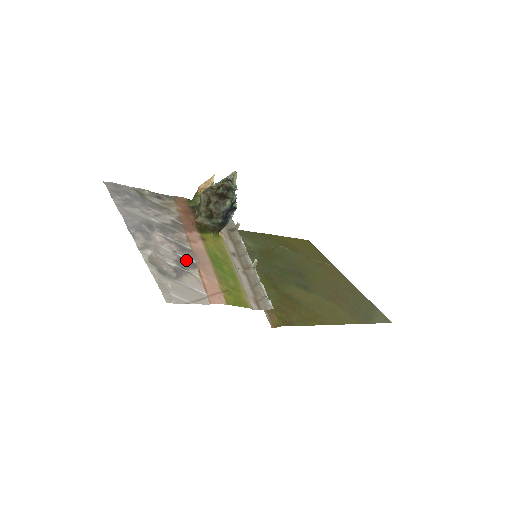
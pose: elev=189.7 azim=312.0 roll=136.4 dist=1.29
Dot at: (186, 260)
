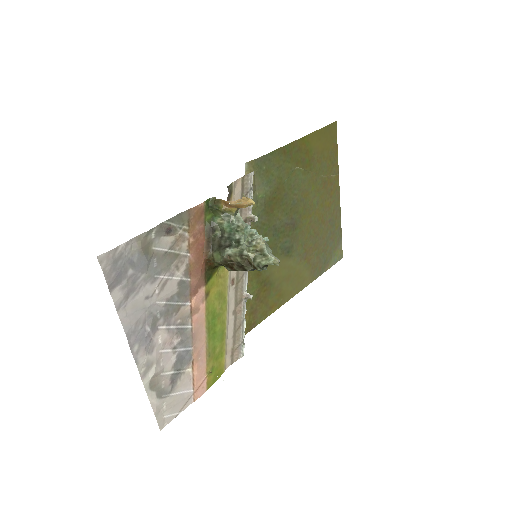
Dot at: (183, 354)
